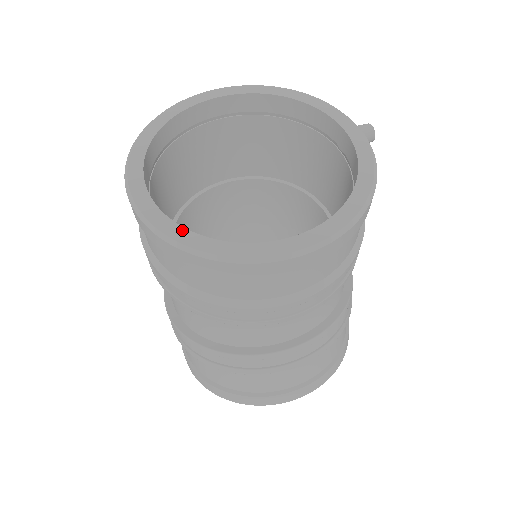
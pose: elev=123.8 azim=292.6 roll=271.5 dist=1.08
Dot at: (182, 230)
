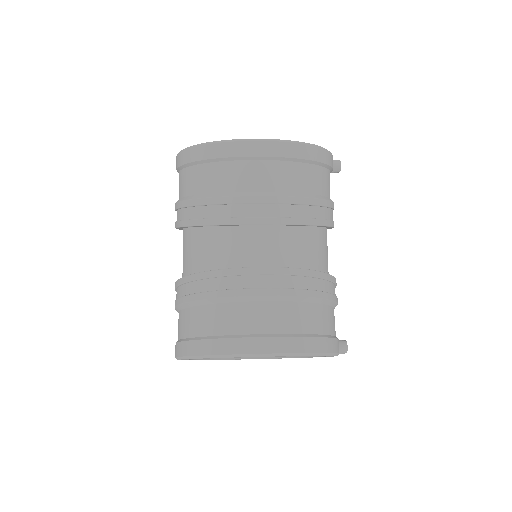
Dot at: occluded
